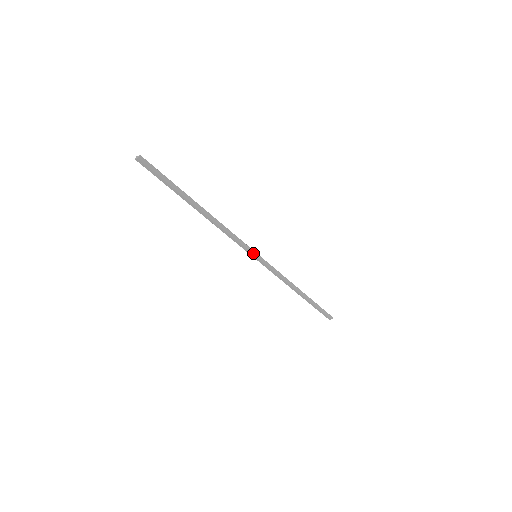
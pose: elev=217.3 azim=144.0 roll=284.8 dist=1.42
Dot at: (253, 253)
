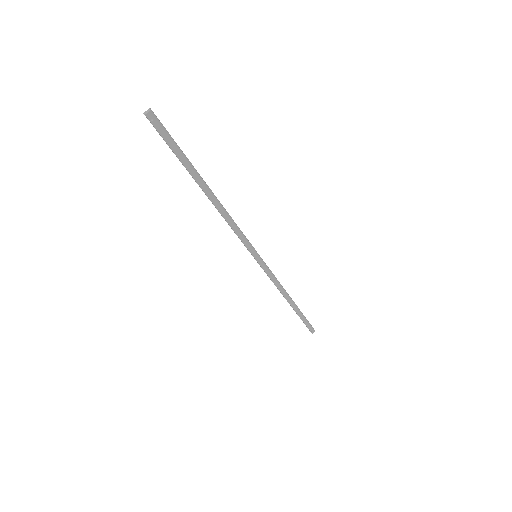
Dot at: (254, 251)
